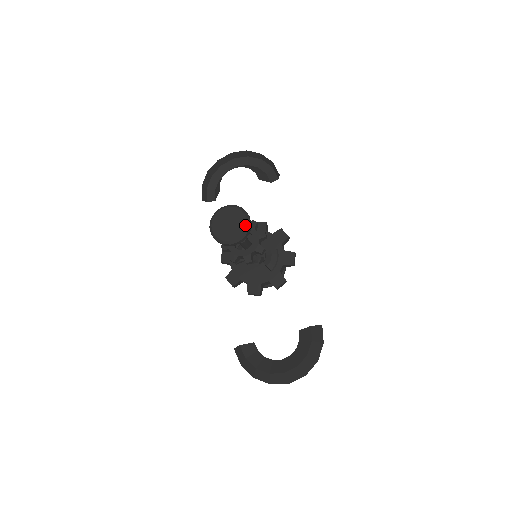
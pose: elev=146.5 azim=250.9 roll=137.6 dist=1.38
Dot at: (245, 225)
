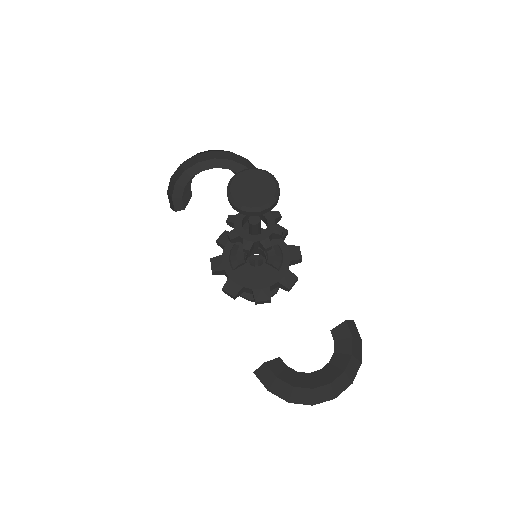
Dot at: (274, 186)
